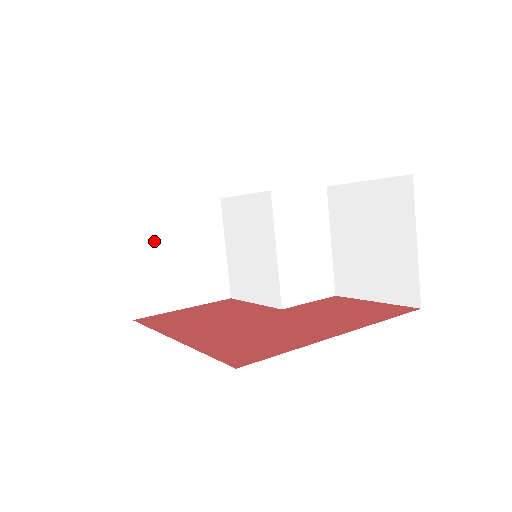
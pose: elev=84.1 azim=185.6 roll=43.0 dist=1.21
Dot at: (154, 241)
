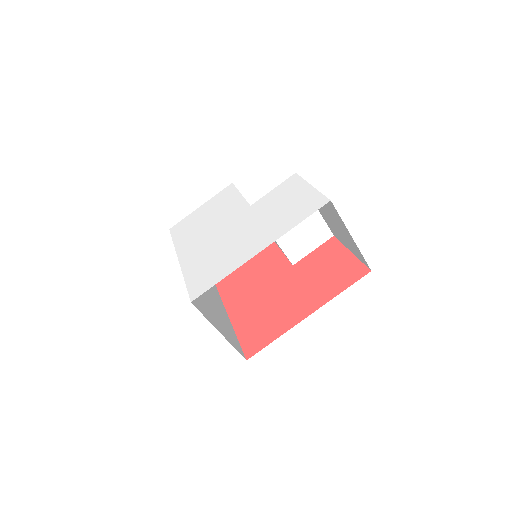
Dot at: occluded
